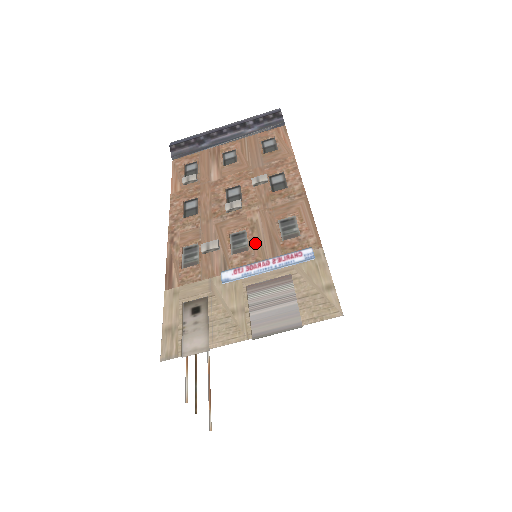
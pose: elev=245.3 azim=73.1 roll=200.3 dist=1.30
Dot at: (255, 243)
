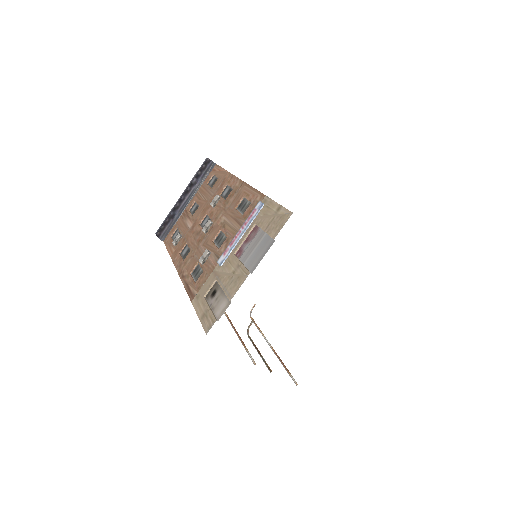
Dot at: (228, 231)
